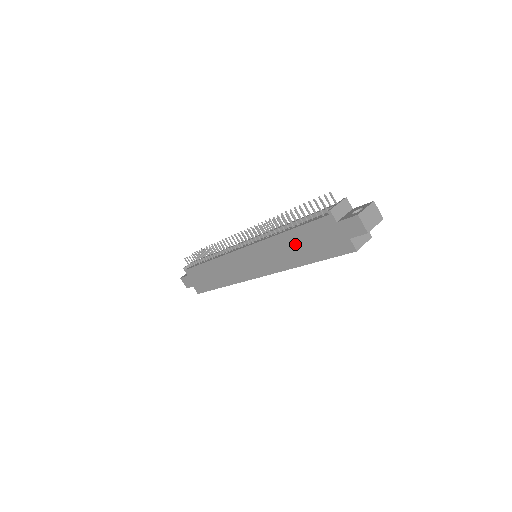
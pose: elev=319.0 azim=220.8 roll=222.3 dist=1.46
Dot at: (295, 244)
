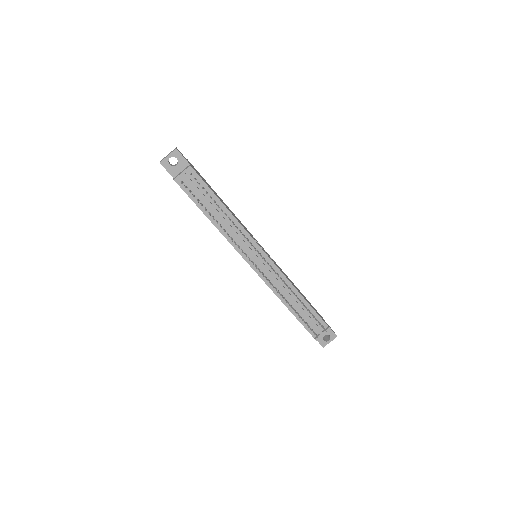
Dot at: occluded
